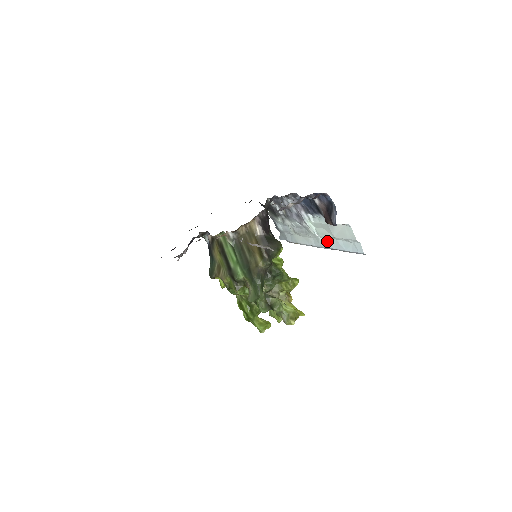
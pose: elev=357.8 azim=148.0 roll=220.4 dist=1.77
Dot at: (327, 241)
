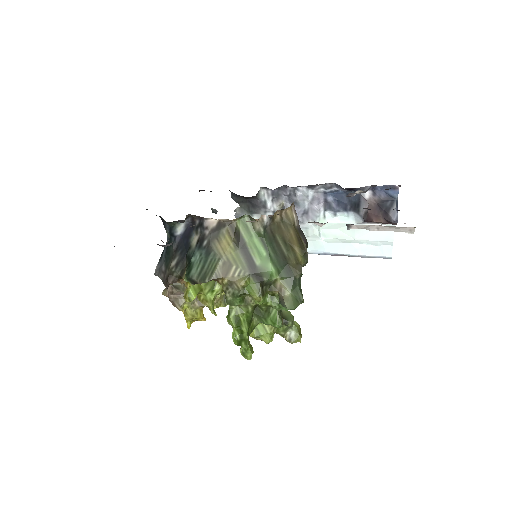
Dot at: (333, 245)
